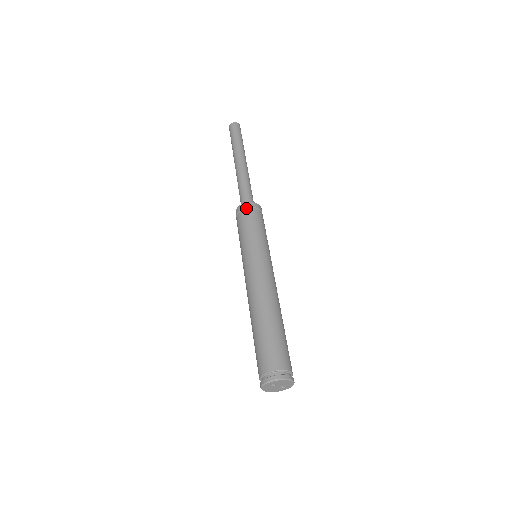
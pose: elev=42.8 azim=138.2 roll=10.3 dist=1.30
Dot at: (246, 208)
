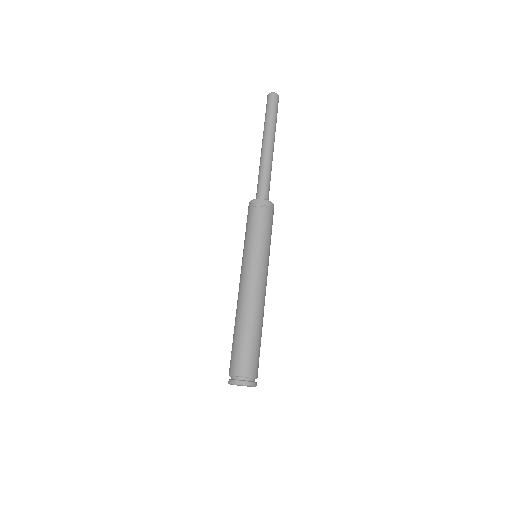
Dot at: (269, 207)
